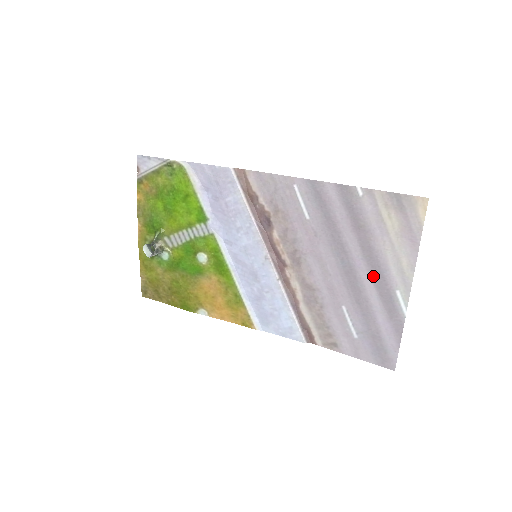
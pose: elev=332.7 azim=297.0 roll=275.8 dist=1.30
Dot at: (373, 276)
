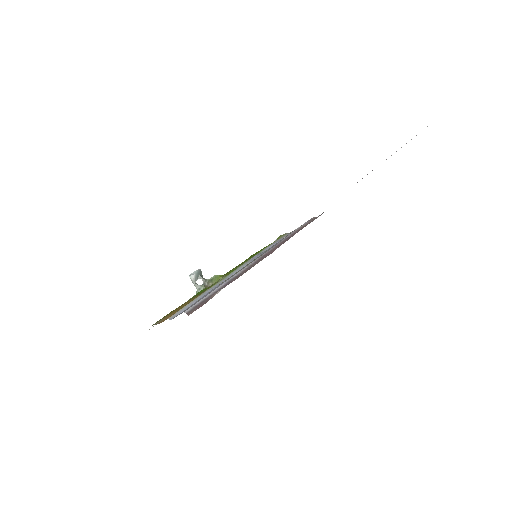
Dot at: occluded
